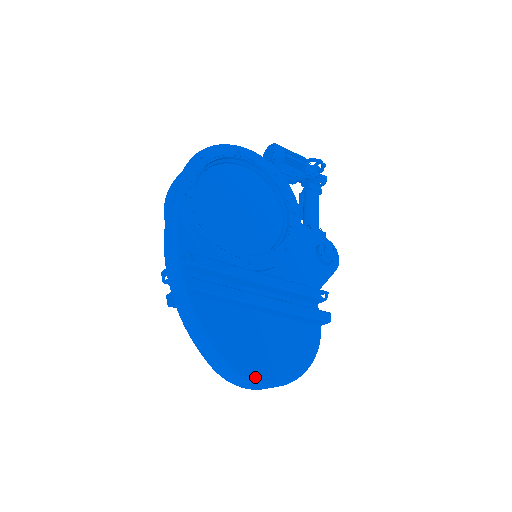
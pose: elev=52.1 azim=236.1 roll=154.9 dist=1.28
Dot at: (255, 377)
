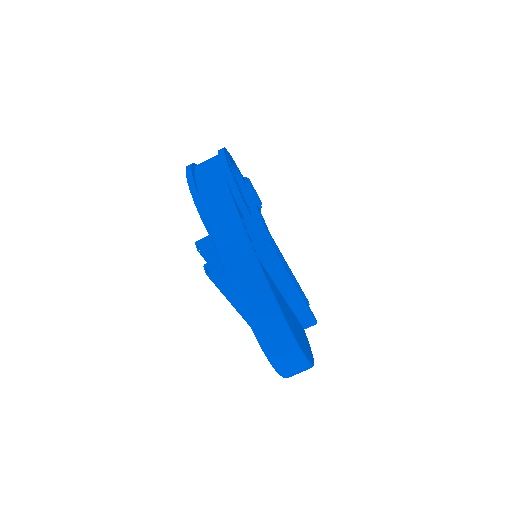
Dot at: (303, 350)
